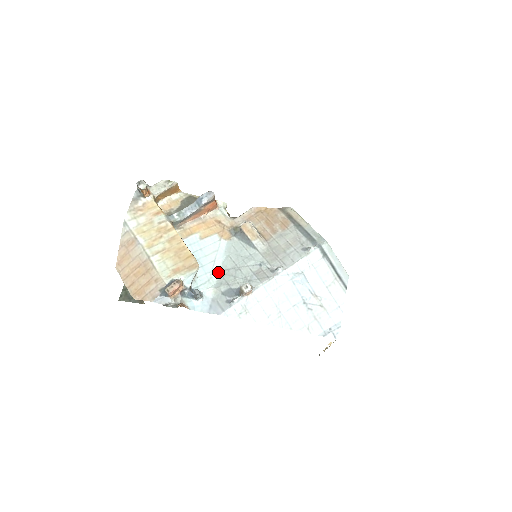
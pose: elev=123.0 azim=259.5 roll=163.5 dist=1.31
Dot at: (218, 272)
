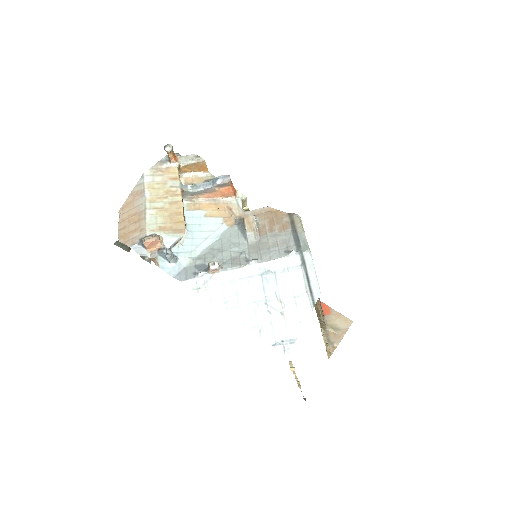
Dot at: (204, 248)
